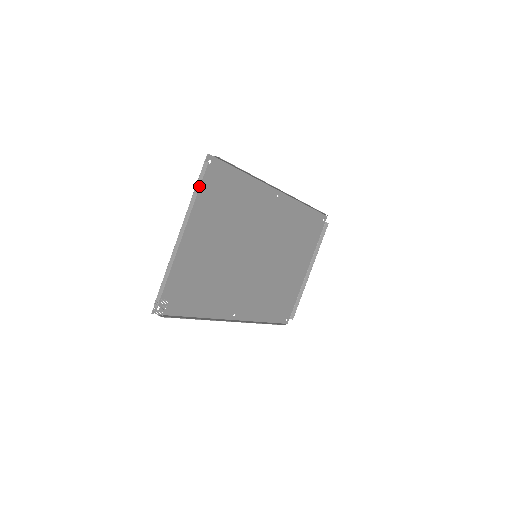
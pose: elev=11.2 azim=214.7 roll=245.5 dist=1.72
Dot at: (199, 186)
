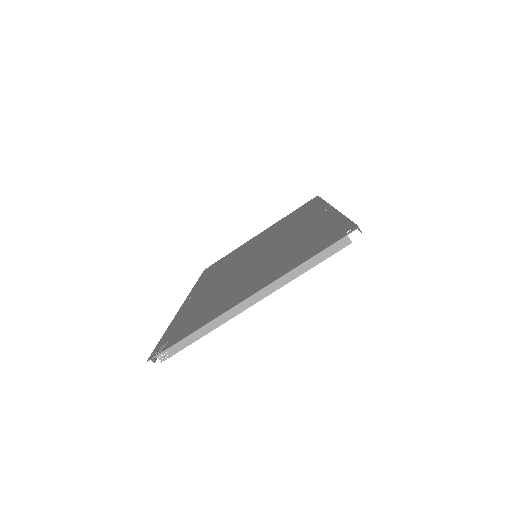
Dot at: (319, 262)
